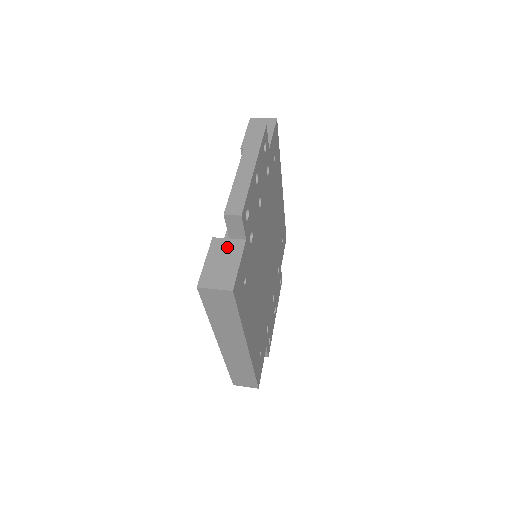
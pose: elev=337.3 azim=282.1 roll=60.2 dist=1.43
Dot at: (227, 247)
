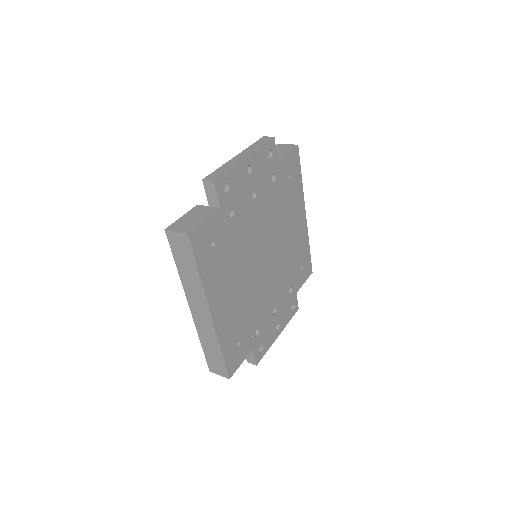
Dot at: (203, 210)
